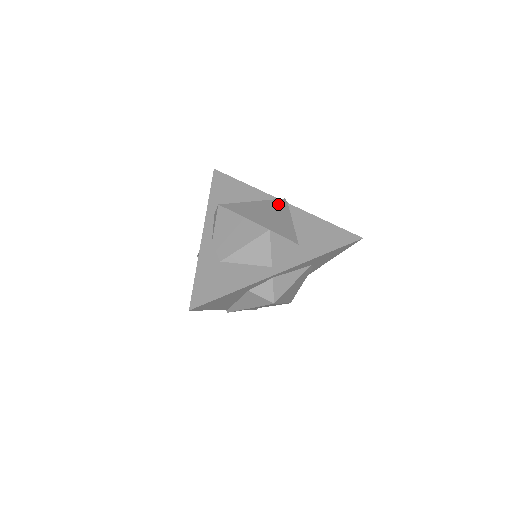
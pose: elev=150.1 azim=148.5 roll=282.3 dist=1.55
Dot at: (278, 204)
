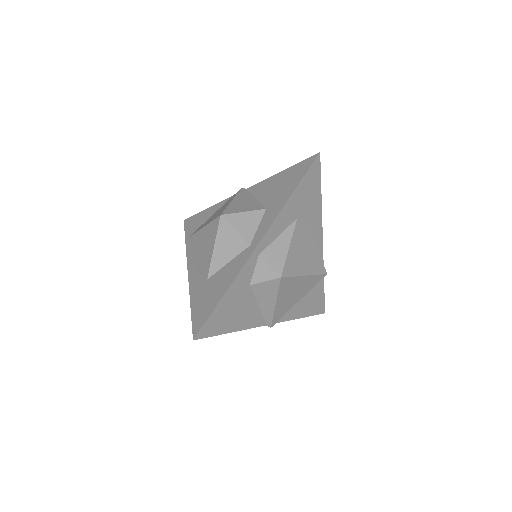
Dot at: (234, 195)
